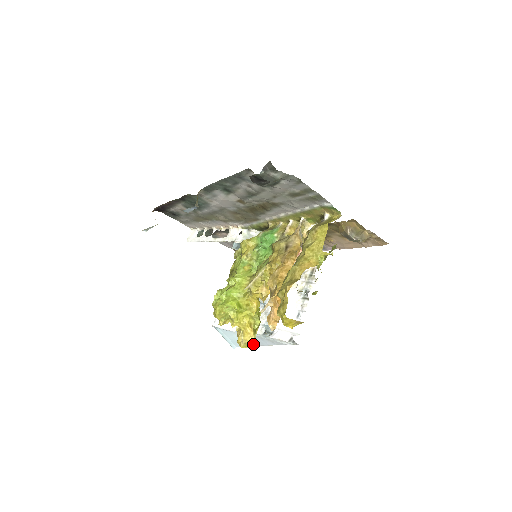
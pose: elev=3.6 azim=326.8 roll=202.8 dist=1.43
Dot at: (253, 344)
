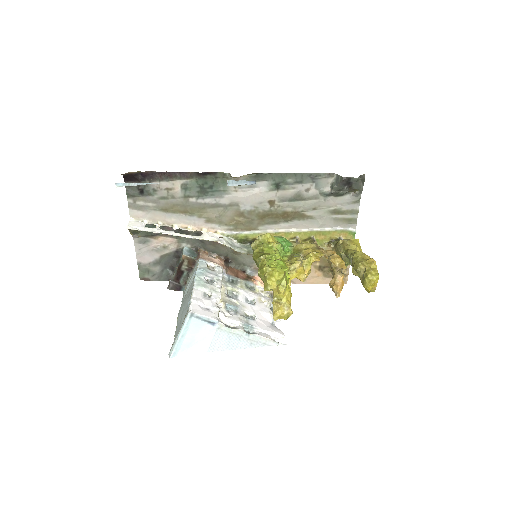
Dot at: (214, 348)
